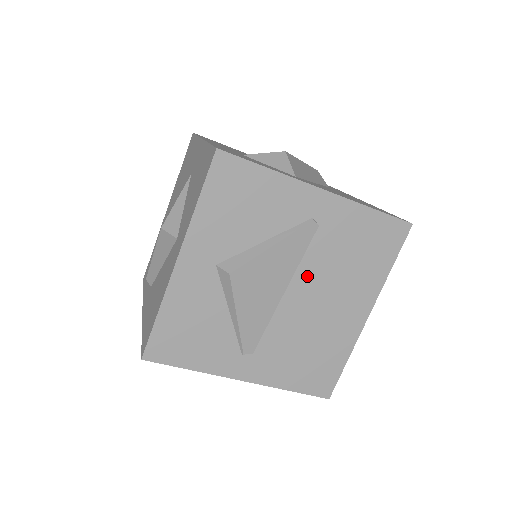
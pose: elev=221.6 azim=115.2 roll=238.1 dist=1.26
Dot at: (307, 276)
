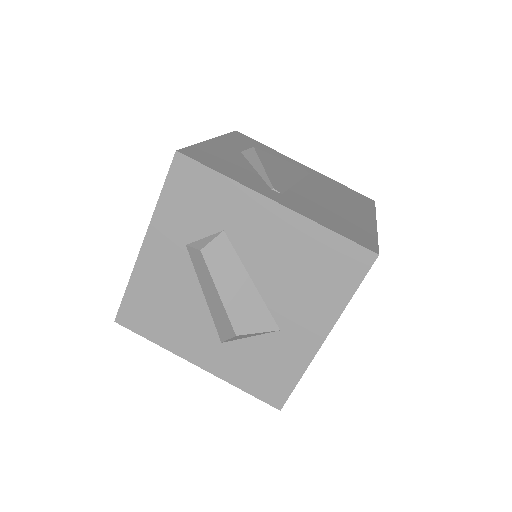
Dot at: (312, 185)
